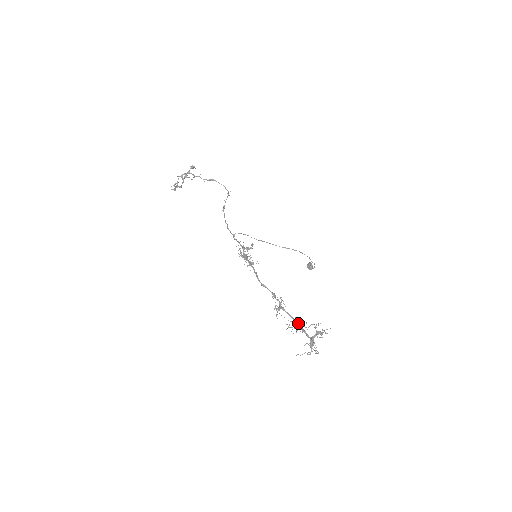
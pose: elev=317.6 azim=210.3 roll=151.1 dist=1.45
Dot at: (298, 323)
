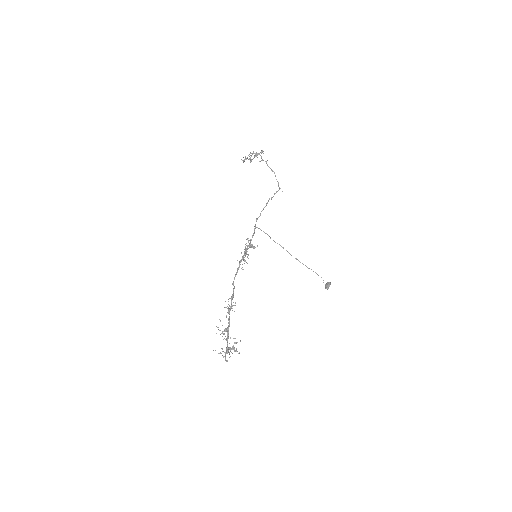
Dot at: (226, 331)
